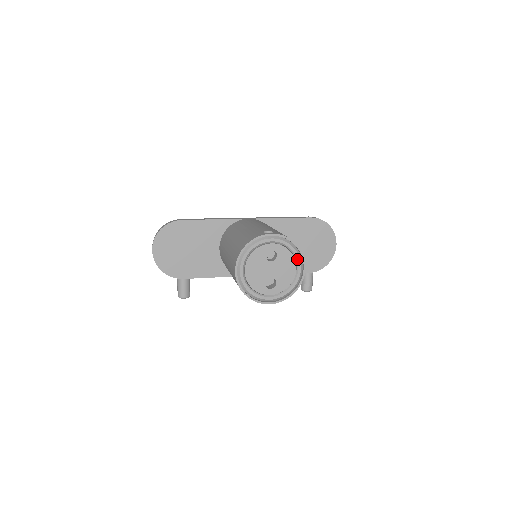
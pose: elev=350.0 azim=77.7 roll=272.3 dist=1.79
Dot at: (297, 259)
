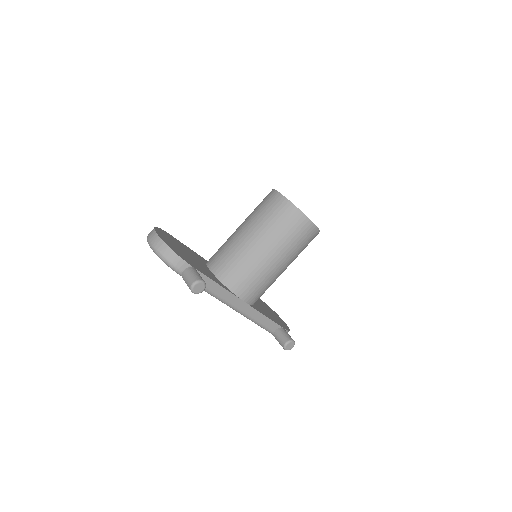
Dot at: occluded
